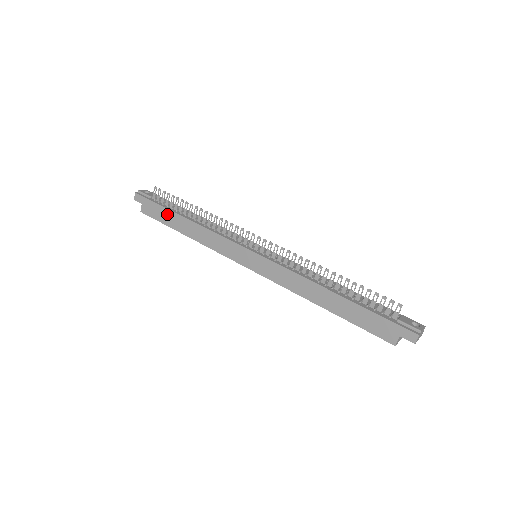
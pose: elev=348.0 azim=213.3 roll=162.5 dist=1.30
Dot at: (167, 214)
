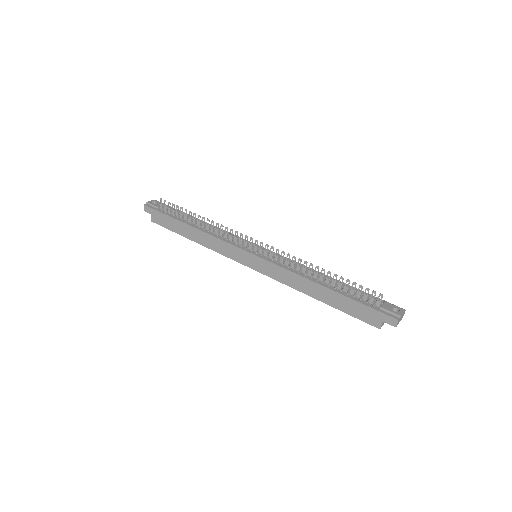
Dot at: (174, 223)
